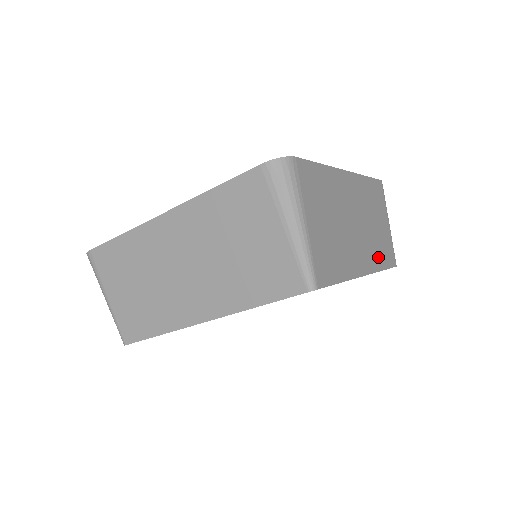
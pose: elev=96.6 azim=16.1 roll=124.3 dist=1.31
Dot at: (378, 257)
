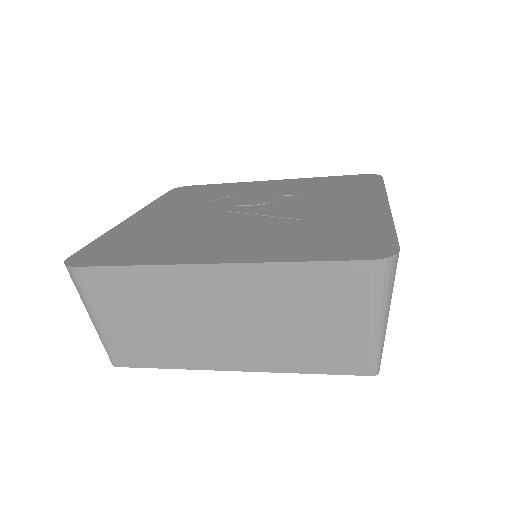
Dot at: occluded
